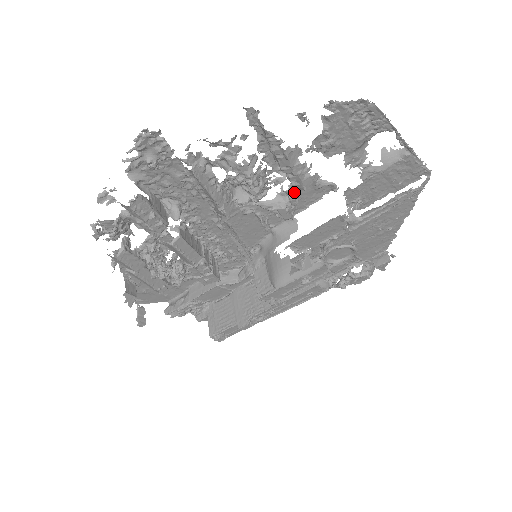
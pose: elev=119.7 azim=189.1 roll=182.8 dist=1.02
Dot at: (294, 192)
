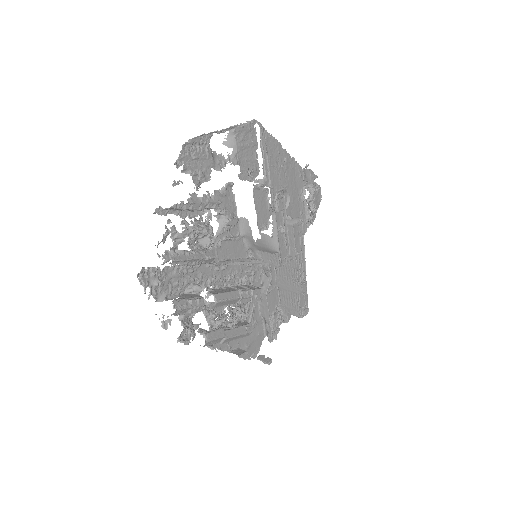
Dot at: (220, 210)
